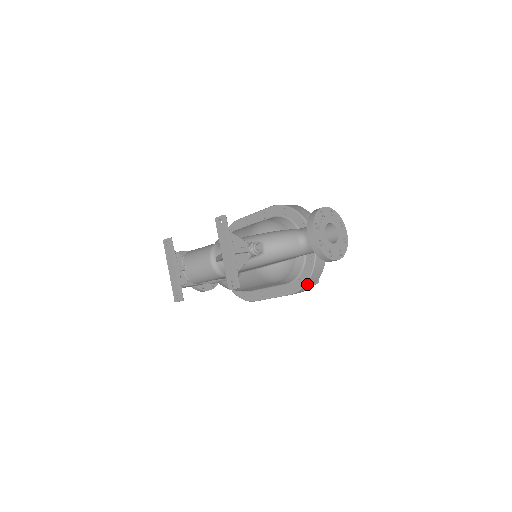
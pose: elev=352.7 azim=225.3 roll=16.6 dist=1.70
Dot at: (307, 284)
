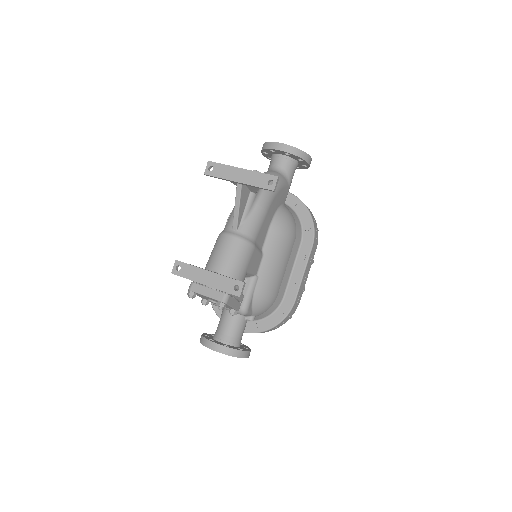
Dot at: (313, 222)
